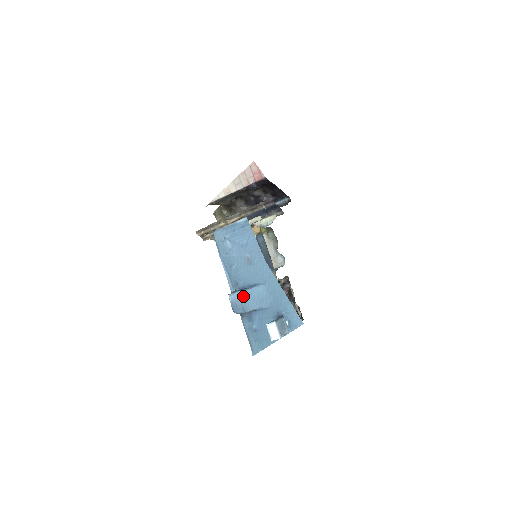
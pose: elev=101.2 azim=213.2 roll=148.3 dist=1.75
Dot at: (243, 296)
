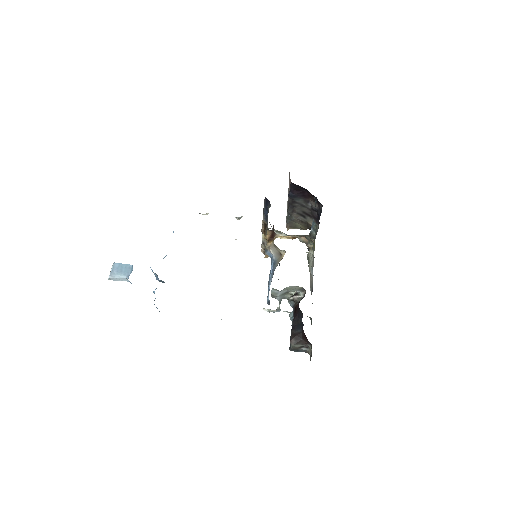
Dot at: occluded
